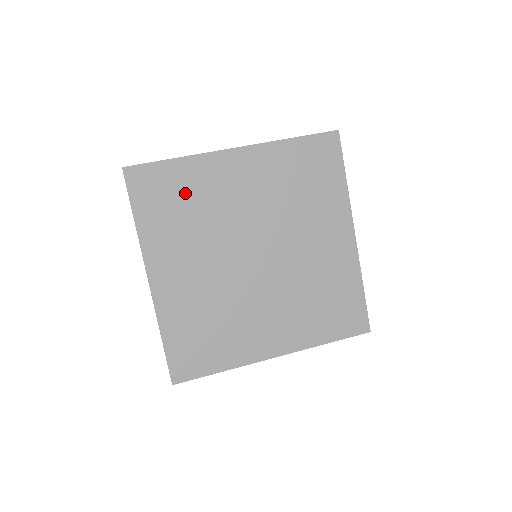
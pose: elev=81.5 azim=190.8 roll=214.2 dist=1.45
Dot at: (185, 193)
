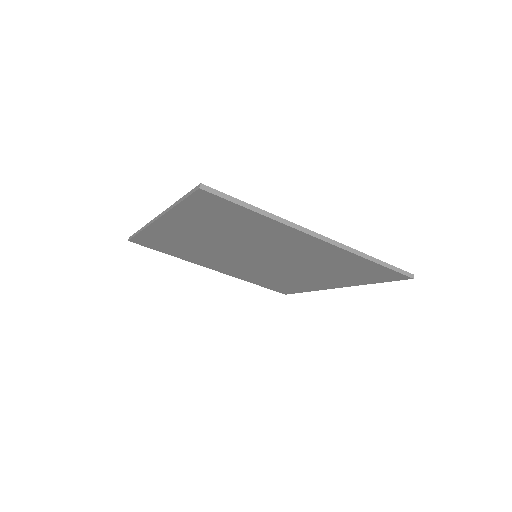
Dot at: (170, 243)
